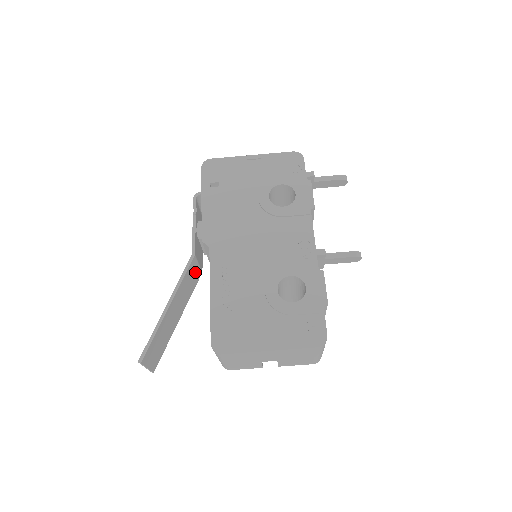
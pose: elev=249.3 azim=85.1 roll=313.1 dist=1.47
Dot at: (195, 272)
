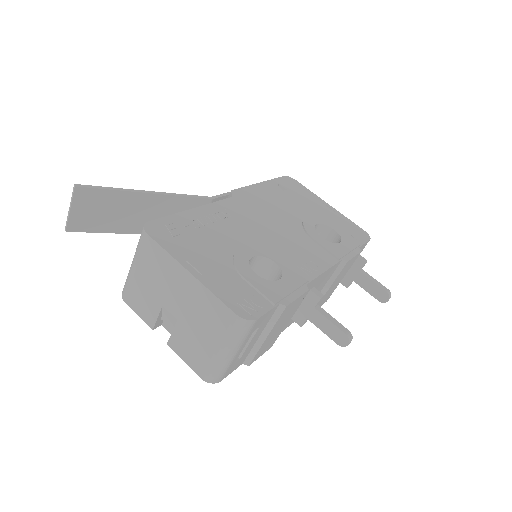
Dot at: occluded
